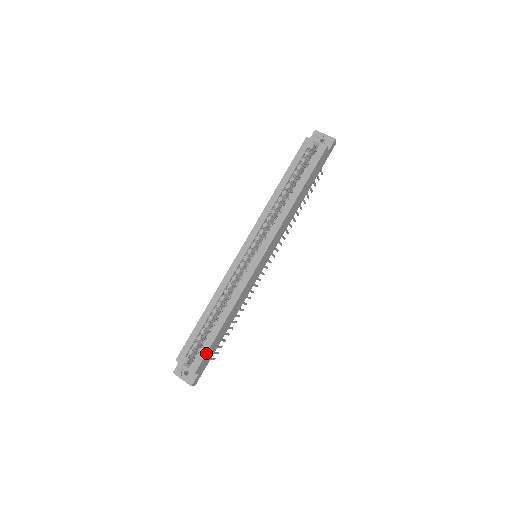
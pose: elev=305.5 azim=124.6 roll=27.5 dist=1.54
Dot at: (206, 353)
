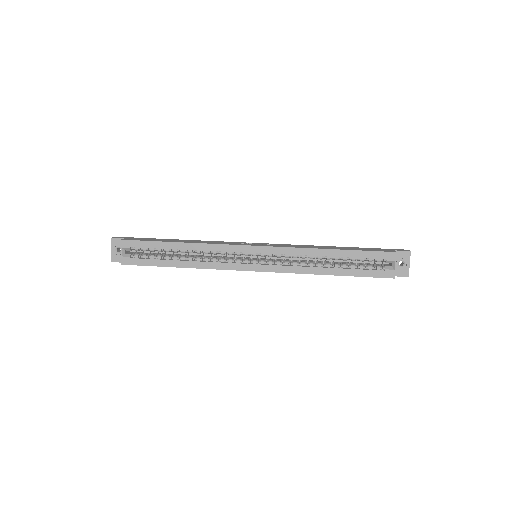
Dot at: (144, 265)
